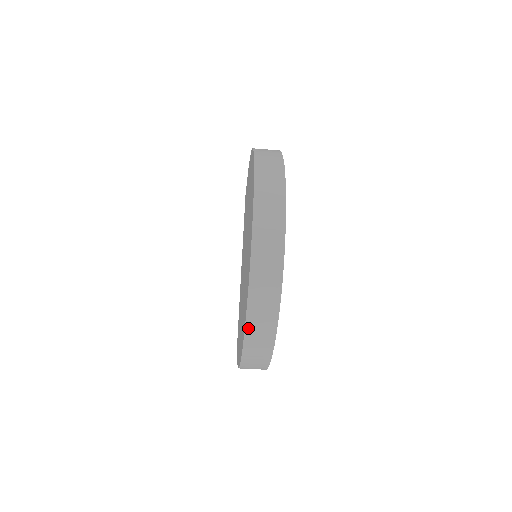
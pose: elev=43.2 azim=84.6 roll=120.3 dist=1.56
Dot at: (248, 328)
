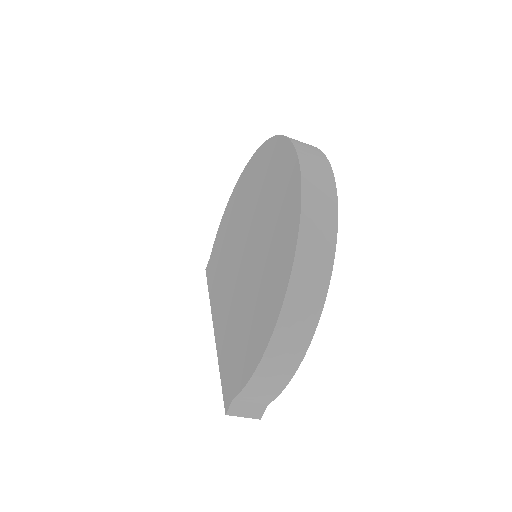
Dot at: (303, 222)
